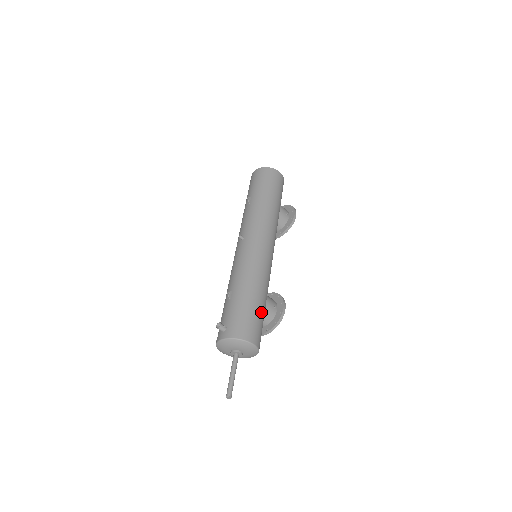
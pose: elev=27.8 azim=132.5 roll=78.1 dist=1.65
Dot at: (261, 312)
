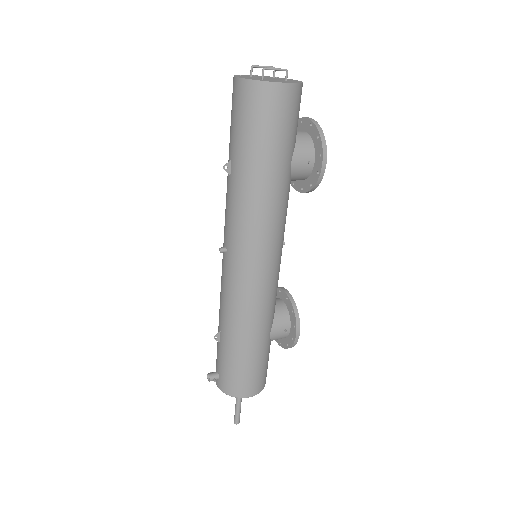
Dot at: (260, 358)
